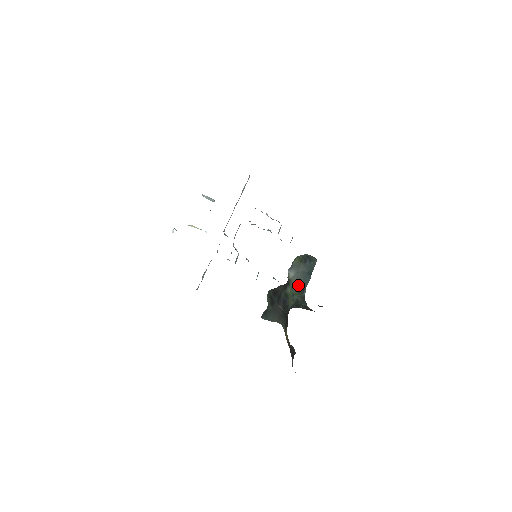
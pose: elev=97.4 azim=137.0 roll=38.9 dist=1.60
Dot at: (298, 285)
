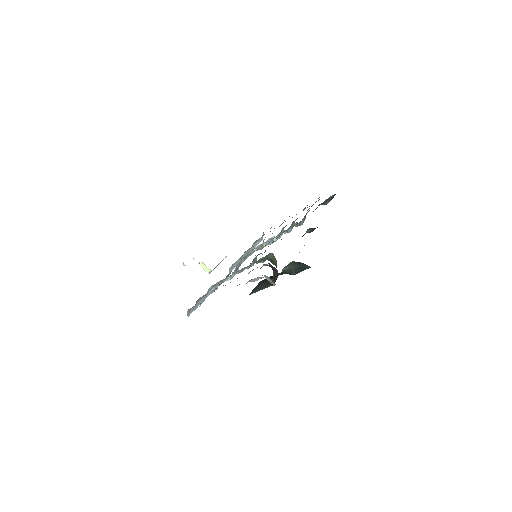
Dot at: (290, 272)
